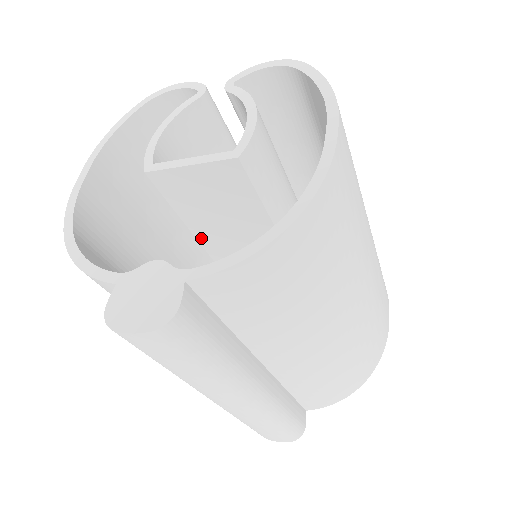
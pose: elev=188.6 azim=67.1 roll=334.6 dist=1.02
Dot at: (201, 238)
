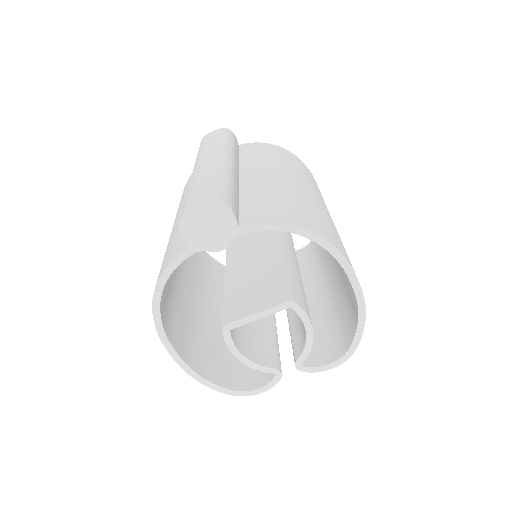
Dot at: (230, 243)
